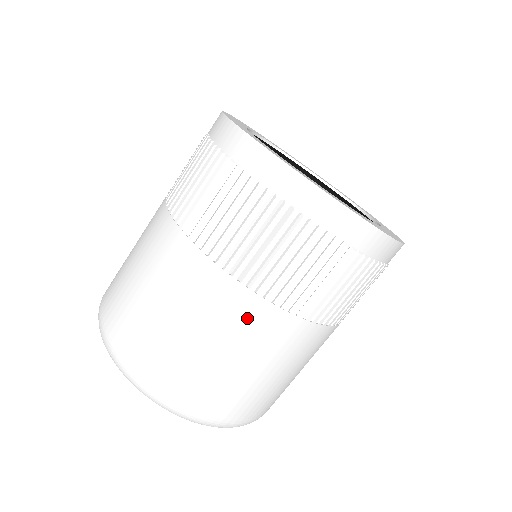
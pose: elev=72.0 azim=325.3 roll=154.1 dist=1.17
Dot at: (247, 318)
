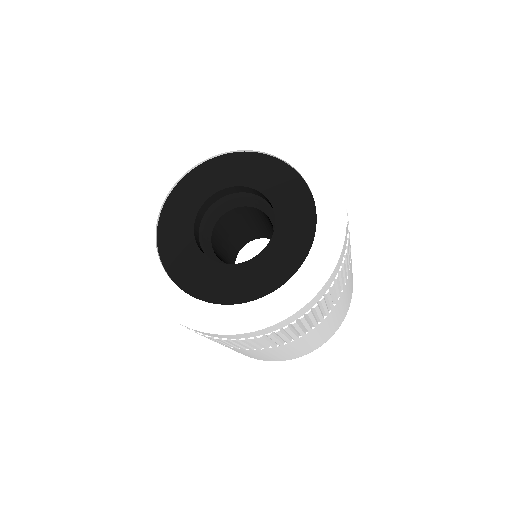
Dot at: (243, 351)
